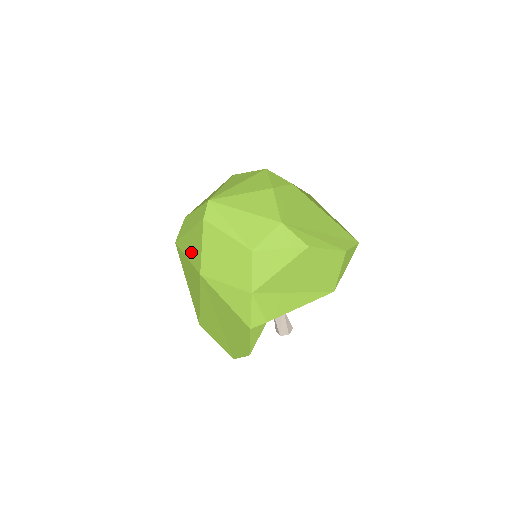
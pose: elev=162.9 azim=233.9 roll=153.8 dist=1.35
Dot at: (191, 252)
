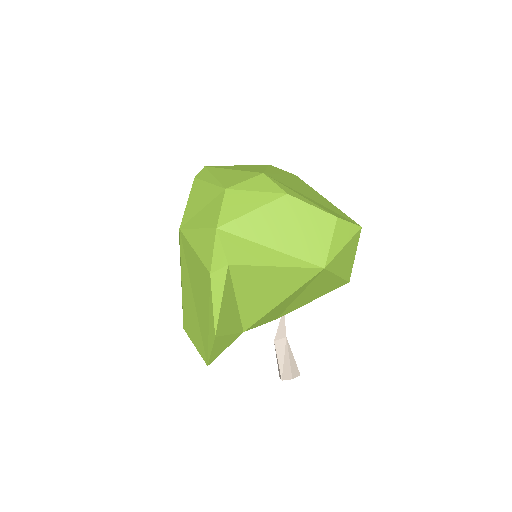
Dot at: occluded
